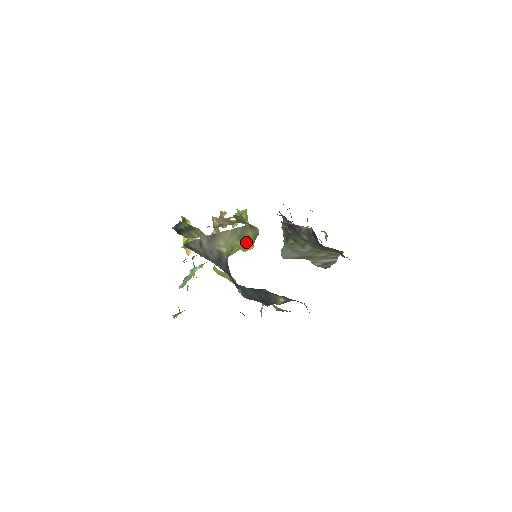
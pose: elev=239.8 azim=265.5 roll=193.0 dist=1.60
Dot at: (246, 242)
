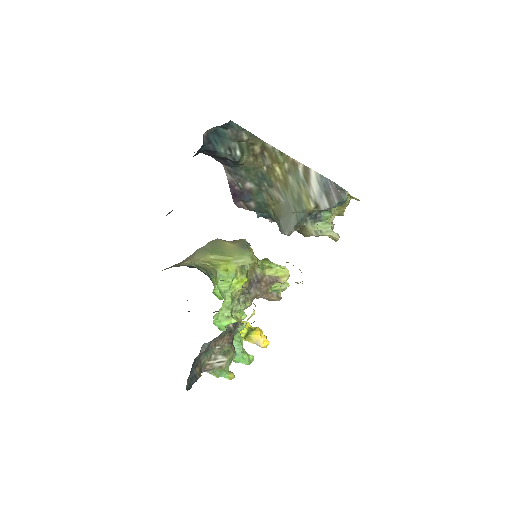
Dot at: (234, 254)
